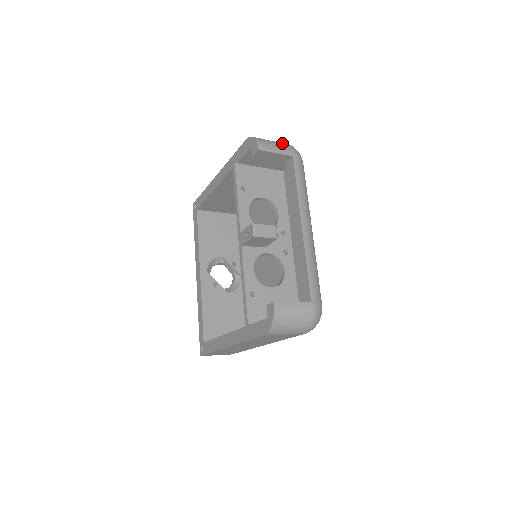
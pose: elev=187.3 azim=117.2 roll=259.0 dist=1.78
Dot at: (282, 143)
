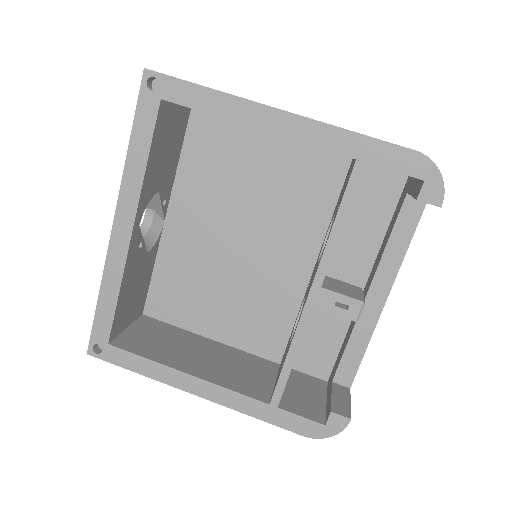
Dot at: occluded
